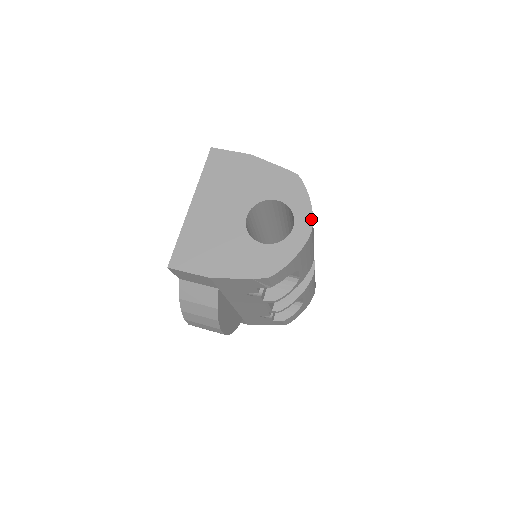
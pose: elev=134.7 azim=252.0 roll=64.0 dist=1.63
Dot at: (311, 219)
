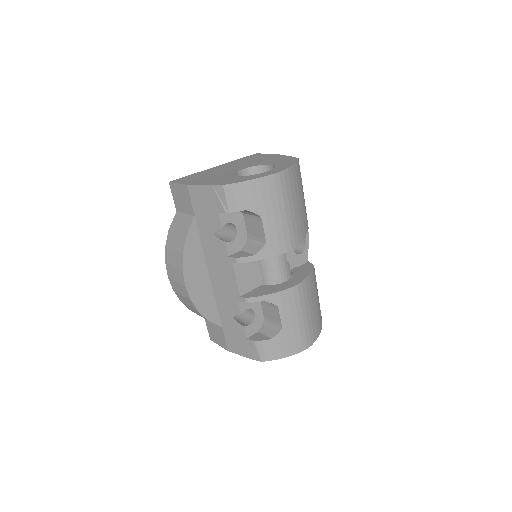
Dot at: (285, 169)
